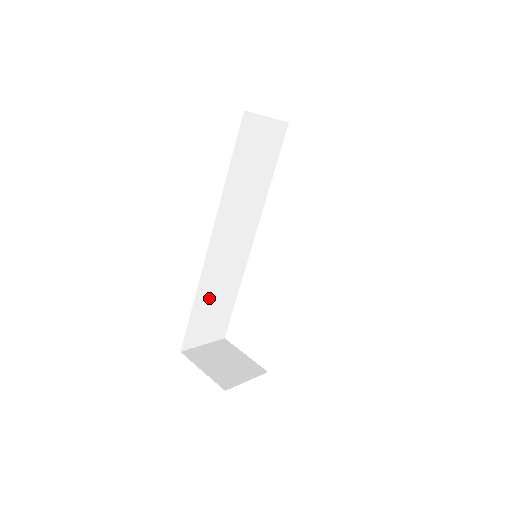
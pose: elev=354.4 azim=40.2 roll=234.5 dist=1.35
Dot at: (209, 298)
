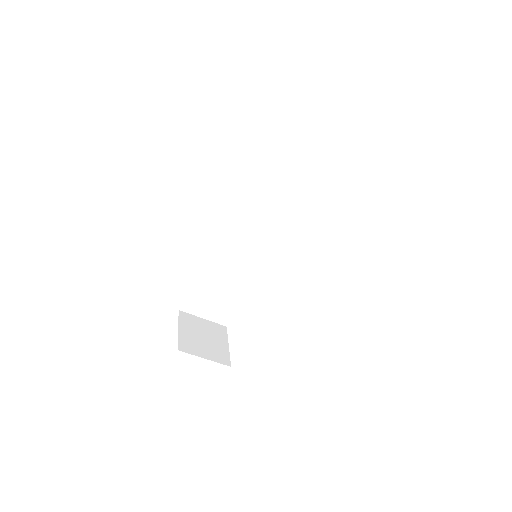
Dot at: (217, 278)
